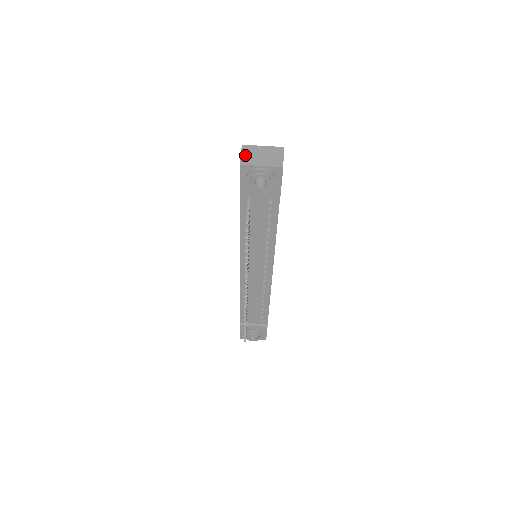
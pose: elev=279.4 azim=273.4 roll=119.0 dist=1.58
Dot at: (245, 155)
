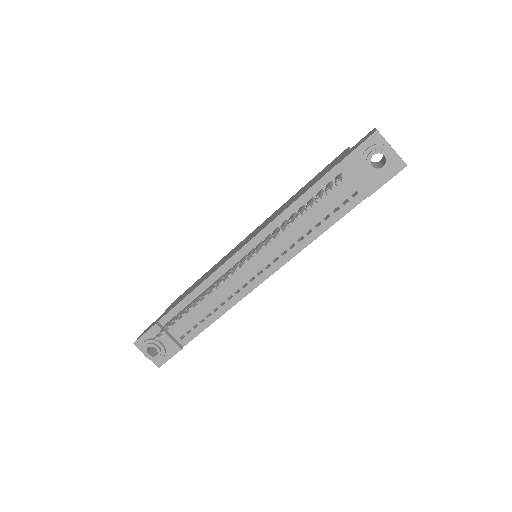
Dot at: occluded
